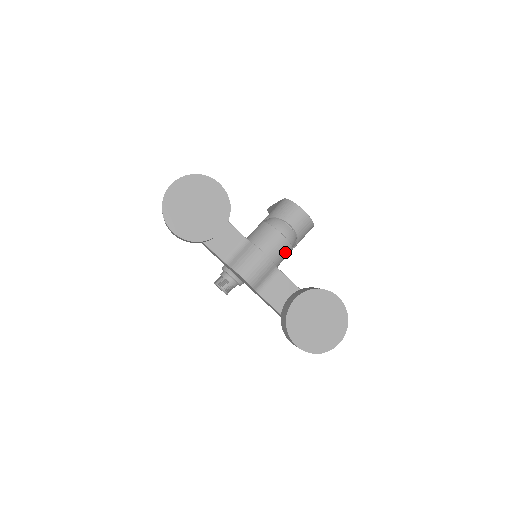
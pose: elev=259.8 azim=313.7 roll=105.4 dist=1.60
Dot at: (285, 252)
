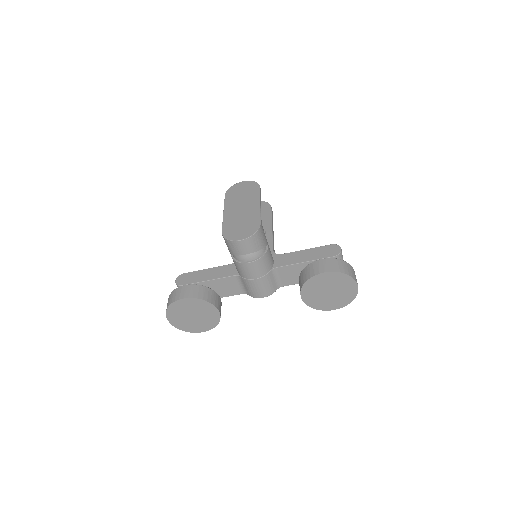
Dot at: (265, 262)
